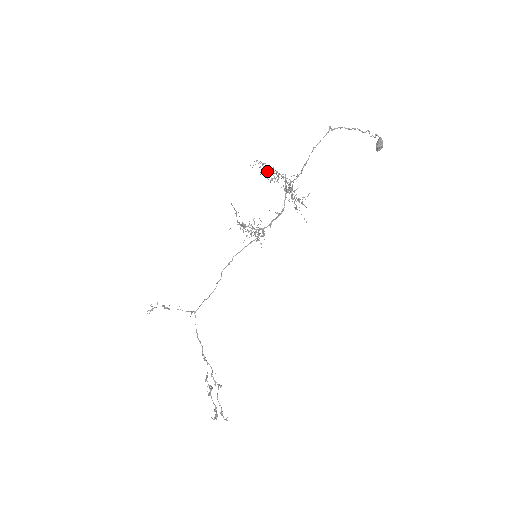
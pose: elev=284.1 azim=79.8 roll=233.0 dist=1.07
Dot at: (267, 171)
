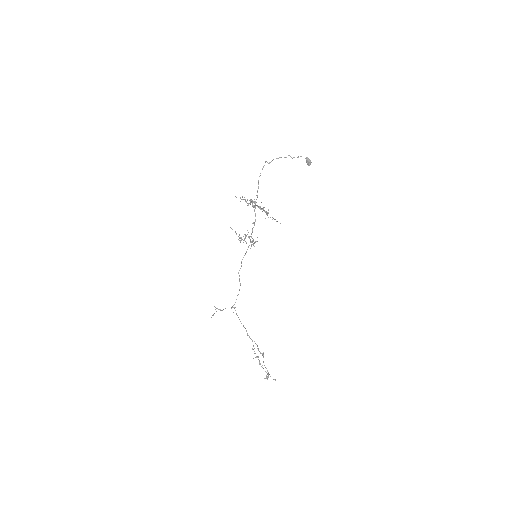
Dot at: occluded
